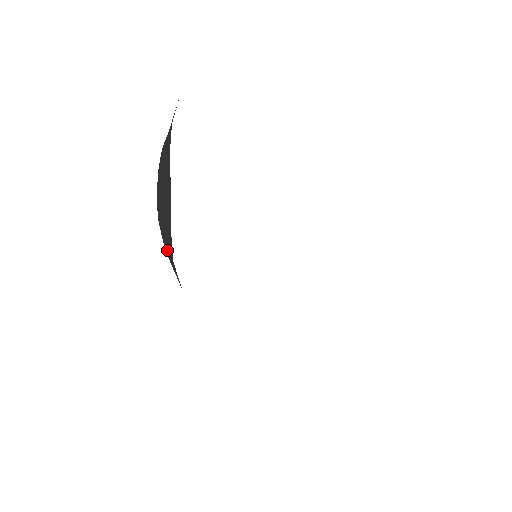
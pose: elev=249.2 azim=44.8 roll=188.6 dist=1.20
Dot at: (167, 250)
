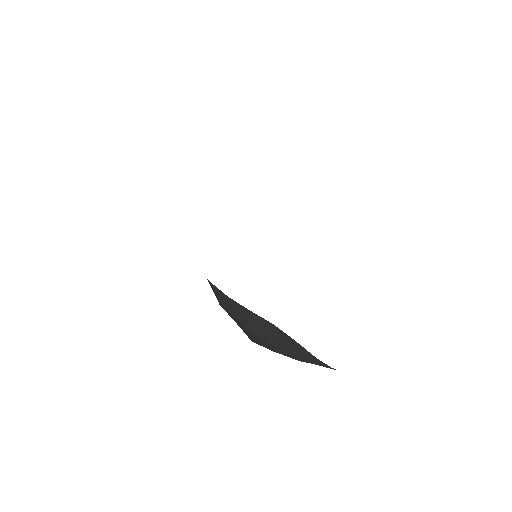
Dot at: occluded
